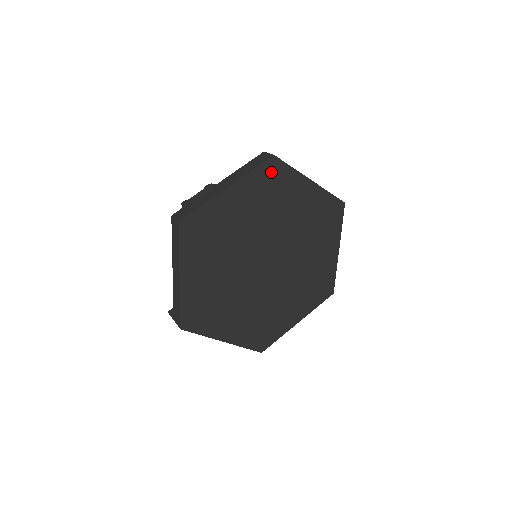
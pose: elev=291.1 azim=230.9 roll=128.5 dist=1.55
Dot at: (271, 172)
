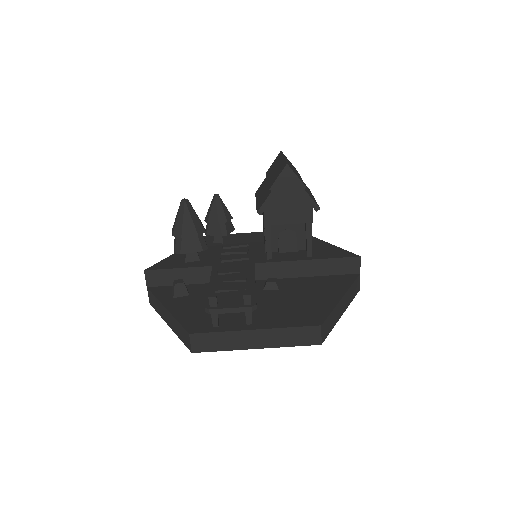
Dot at: occluded
